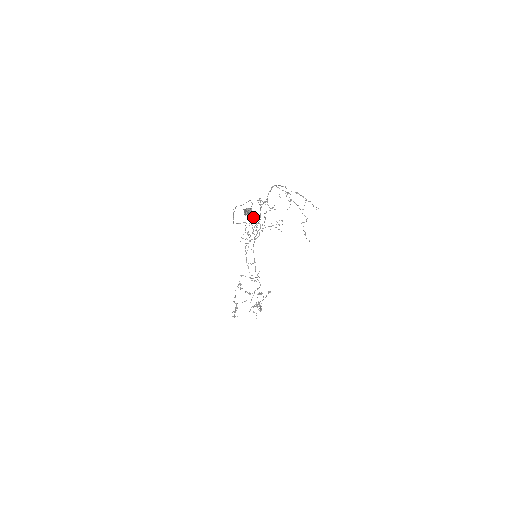
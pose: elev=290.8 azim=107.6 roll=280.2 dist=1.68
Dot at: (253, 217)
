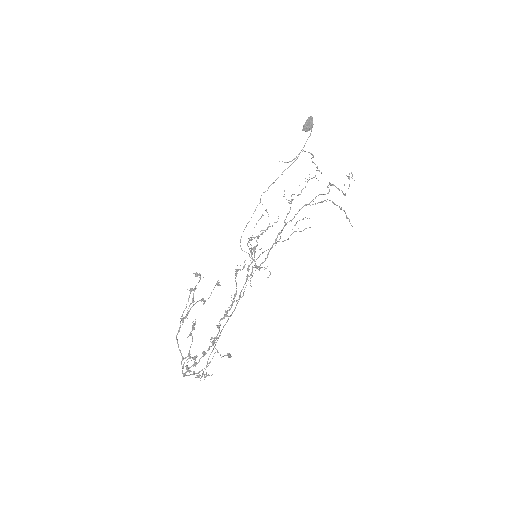
Dot at: (284, 196)
